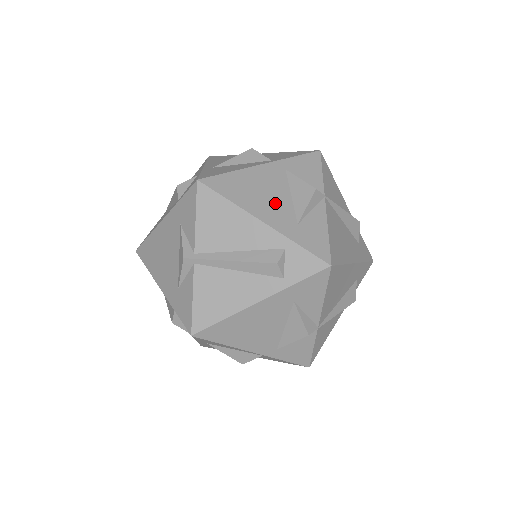
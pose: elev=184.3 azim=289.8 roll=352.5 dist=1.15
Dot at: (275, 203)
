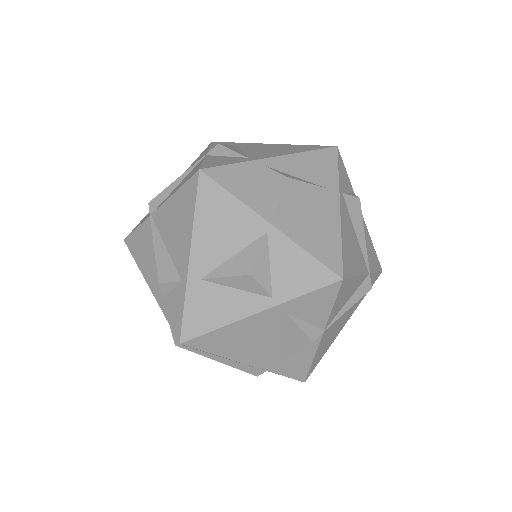
Dot at: (264, 348)
